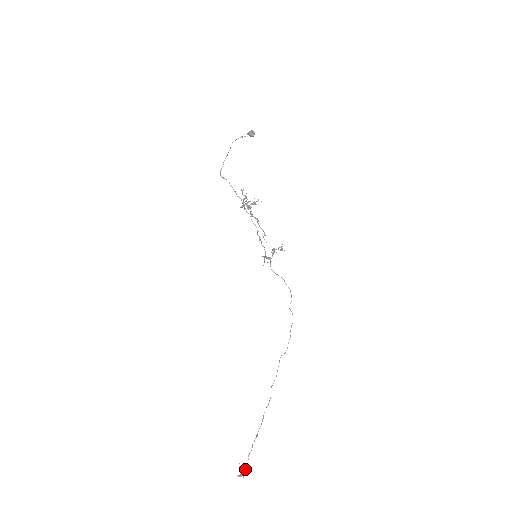
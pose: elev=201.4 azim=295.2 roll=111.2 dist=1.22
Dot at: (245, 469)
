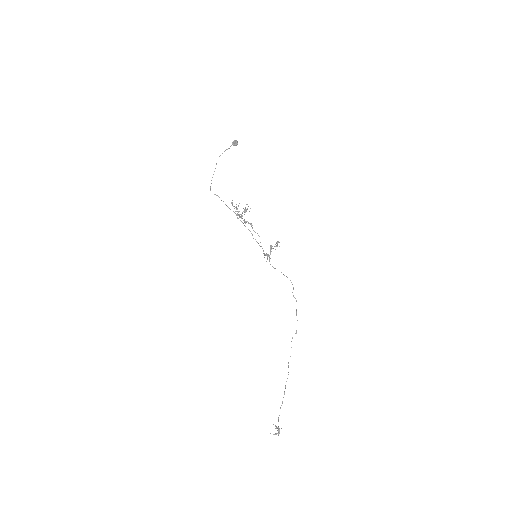
Dot at: (278, 429)
